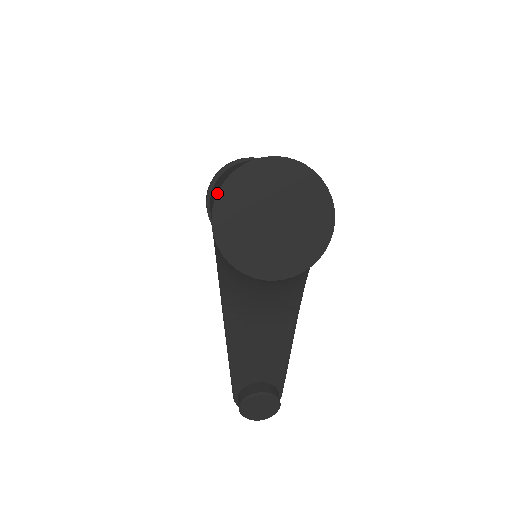
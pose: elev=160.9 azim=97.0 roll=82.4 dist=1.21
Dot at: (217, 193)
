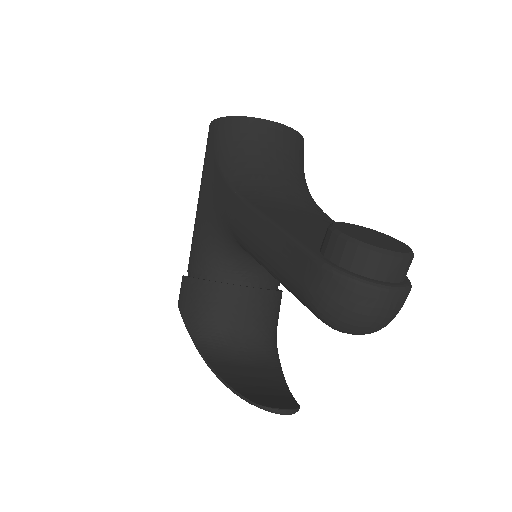
Dot at: occluded
